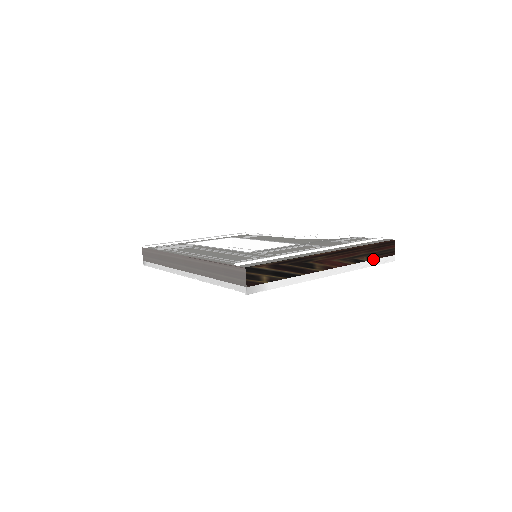
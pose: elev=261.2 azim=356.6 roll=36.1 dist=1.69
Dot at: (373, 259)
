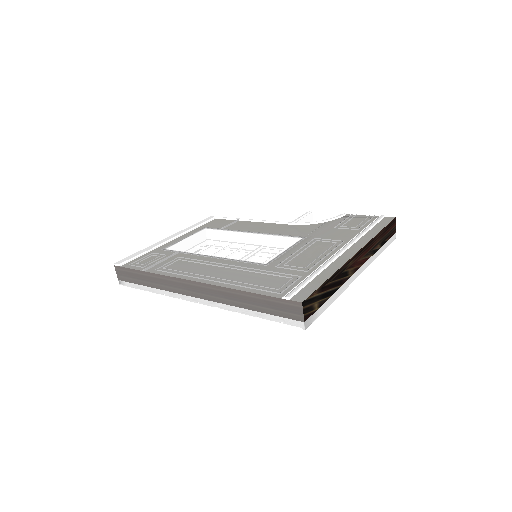
Dot at: (383, 244)
